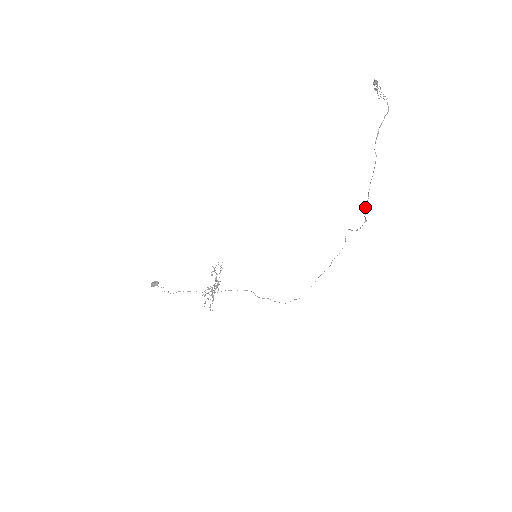
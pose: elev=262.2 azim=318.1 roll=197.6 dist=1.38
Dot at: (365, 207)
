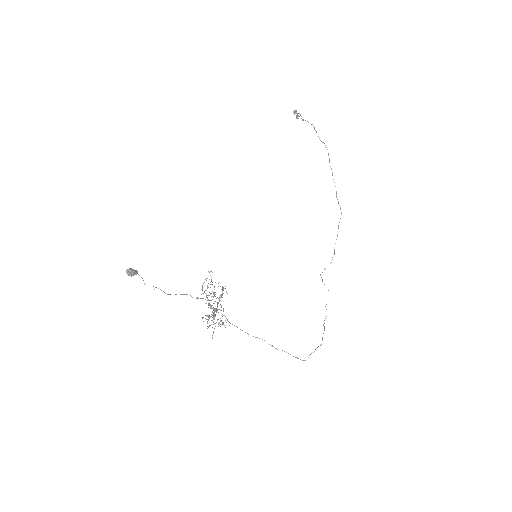
Dot at: (336, 192)
